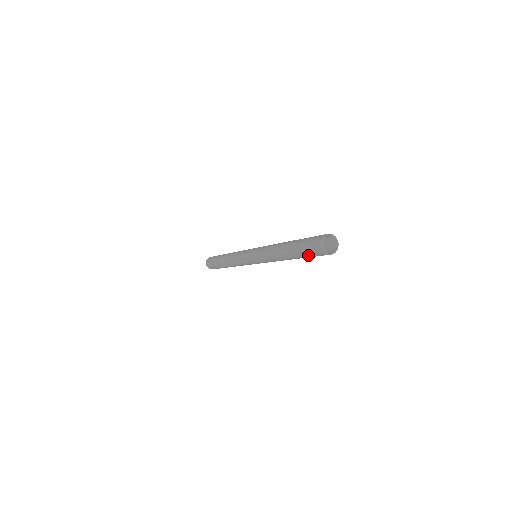
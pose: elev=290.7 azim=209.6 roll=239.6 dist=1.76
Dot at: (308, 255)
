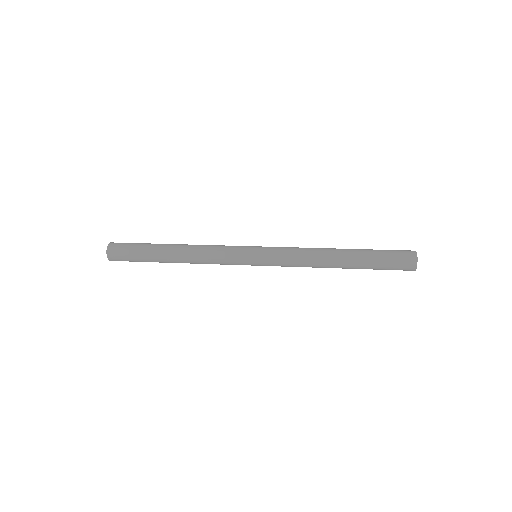
Dot at: (384, 269)
